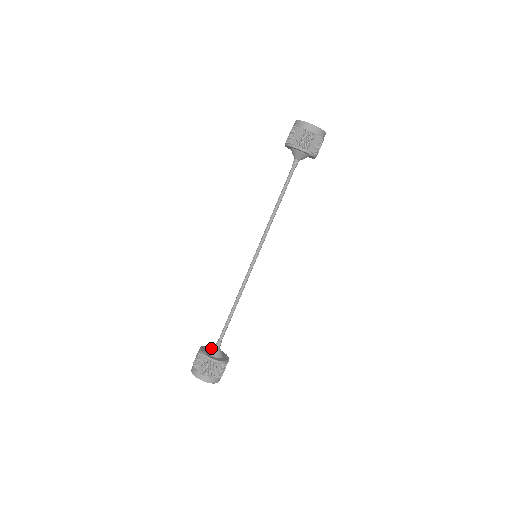
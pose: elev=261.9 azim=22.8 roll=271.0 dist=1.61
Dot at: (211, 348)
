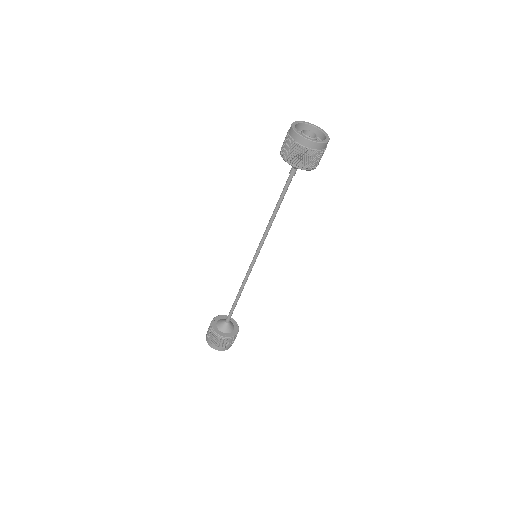
Dot at: (221, 321)
